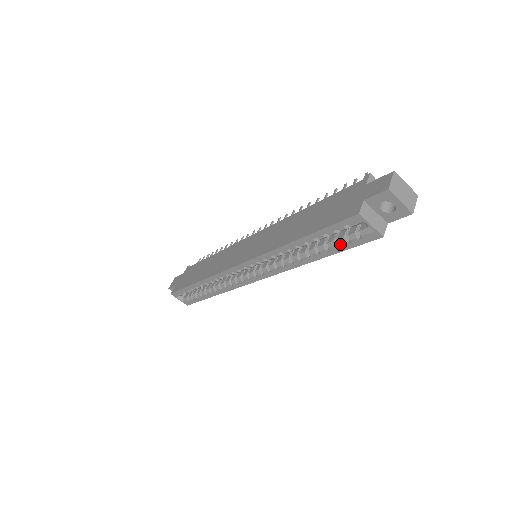
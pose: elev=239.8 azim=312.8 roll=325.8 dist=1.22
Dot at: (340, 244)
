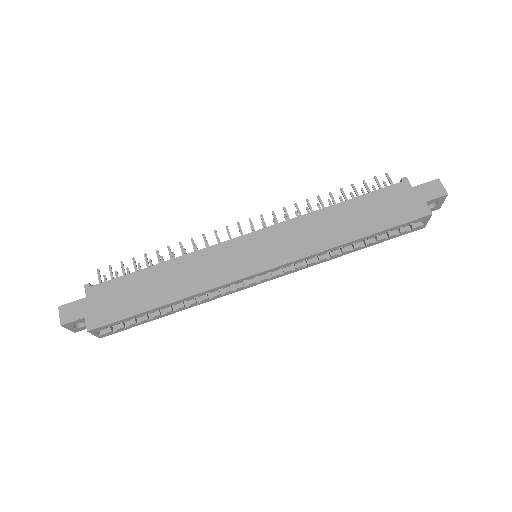
Dot at: (390, 236)
